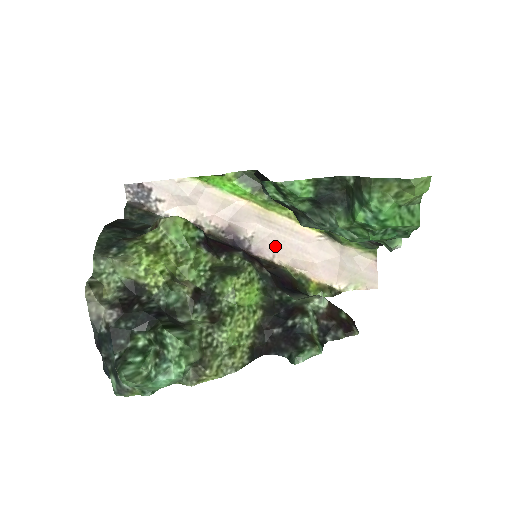
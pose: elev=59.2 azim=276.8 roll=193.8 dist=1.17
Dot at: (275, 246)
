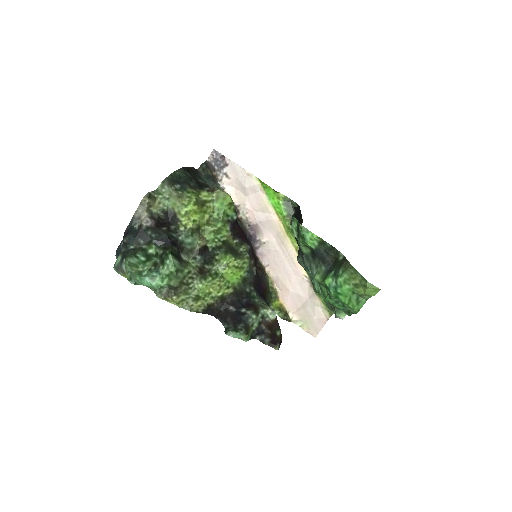
Dot at: (274, 260)
